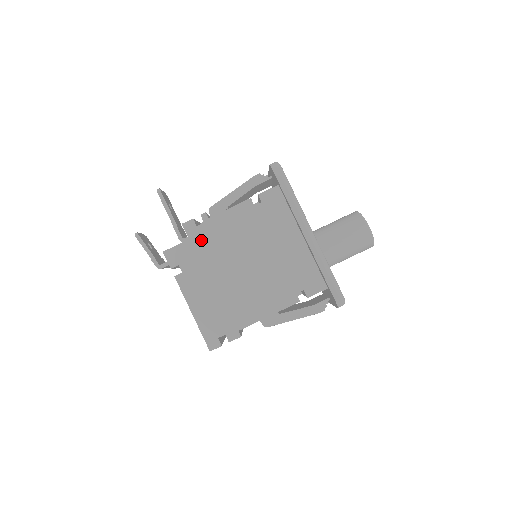
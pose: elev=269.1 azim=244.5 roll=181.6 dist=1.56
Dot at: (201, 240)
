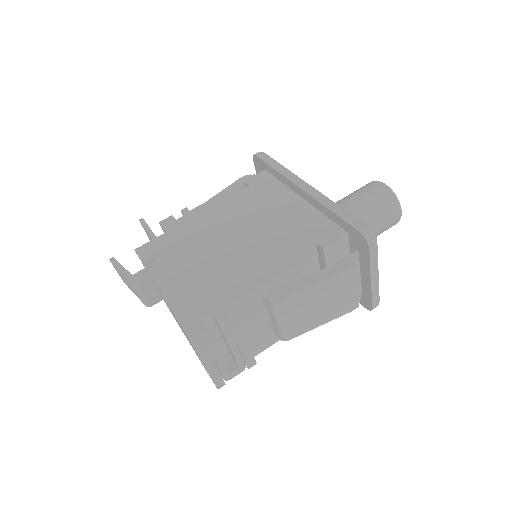
Dot at: (180, 229)
